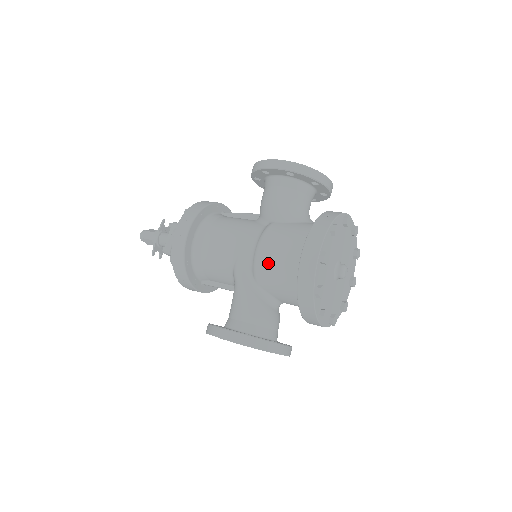
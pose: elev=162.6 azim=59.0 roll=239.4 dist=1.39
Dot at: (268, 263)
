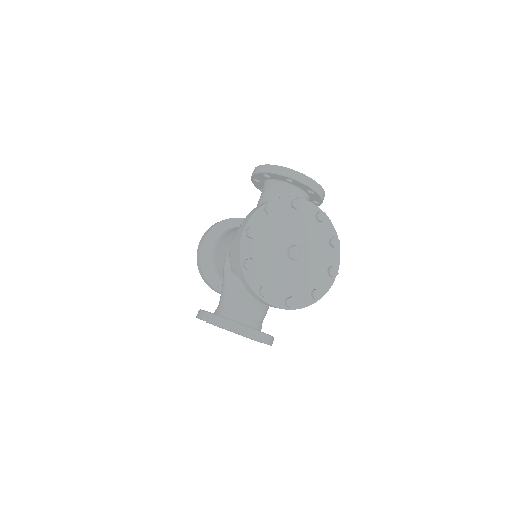
Dot at: (233, 250)
